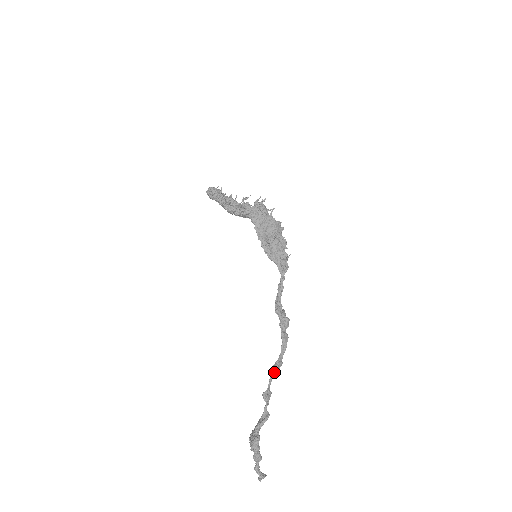
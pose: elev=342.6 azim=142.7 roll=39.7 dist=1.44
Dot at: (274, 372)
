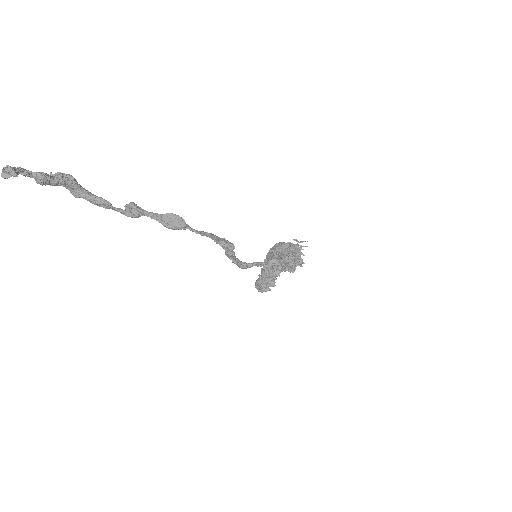
Dot at: (167, 219)
